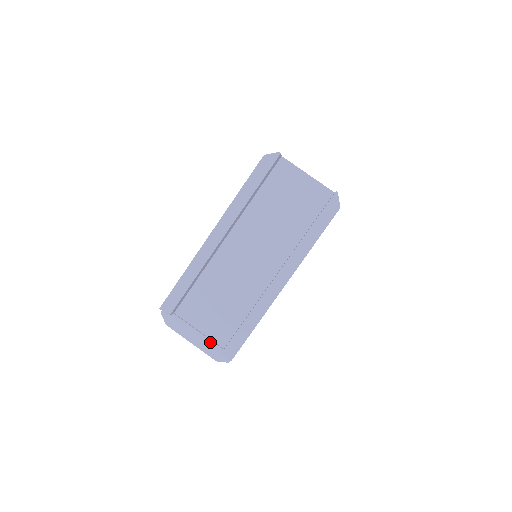
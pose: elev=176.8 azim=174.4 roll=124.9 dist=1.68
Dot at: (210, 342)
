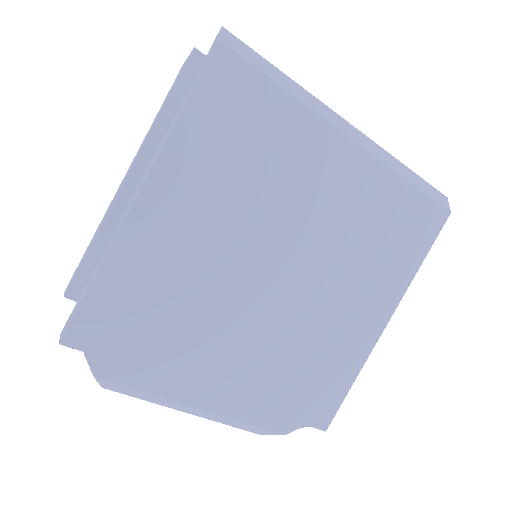
Dot at: occluded
